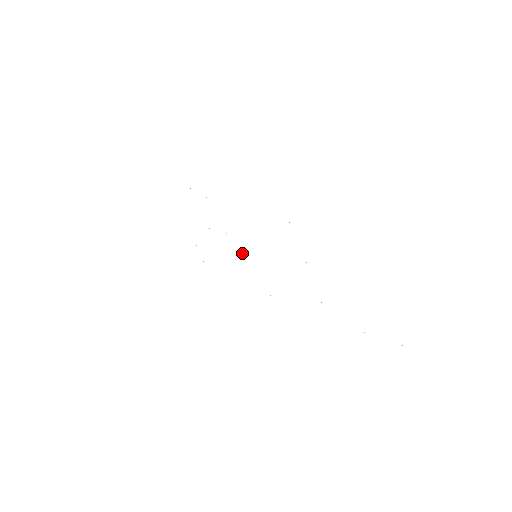
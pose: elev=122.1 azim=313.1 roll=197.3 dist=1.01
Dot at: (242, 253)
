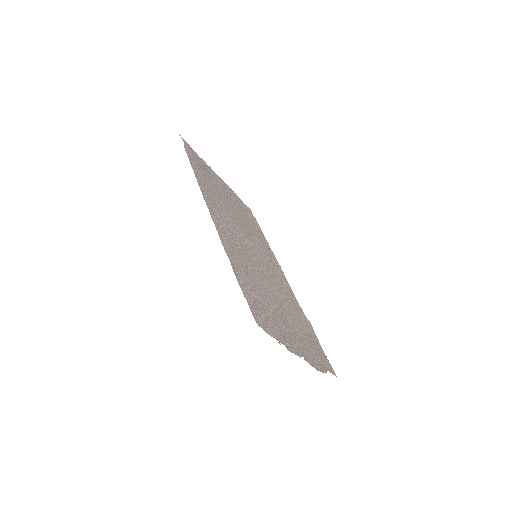
Dot at: (254, 246)
